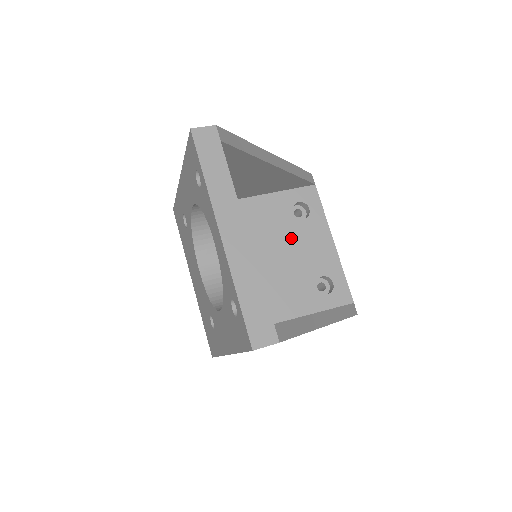
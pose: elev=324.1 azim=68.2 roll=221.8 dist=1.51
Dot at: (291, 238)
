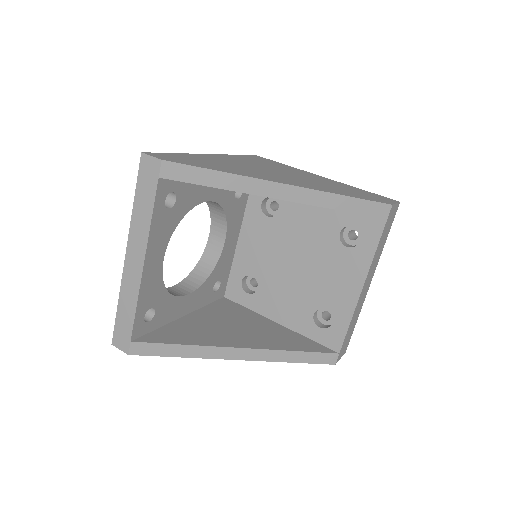
Dot at: (320, 256)
